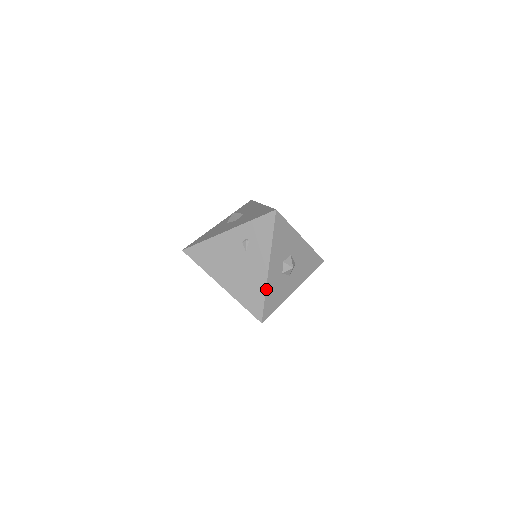
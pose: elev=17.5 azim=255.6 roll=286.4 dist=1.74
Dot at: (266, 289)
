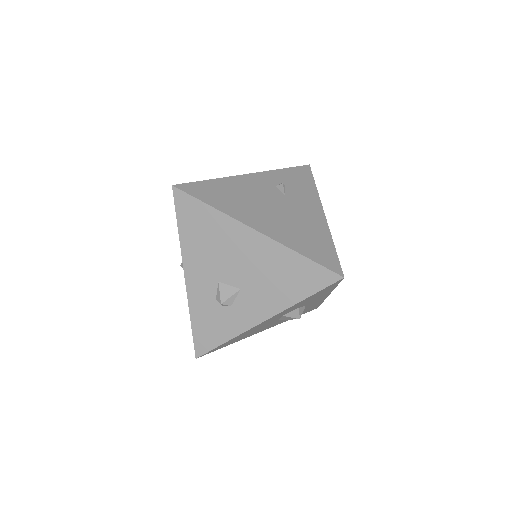
Dot at: (331, 236)
